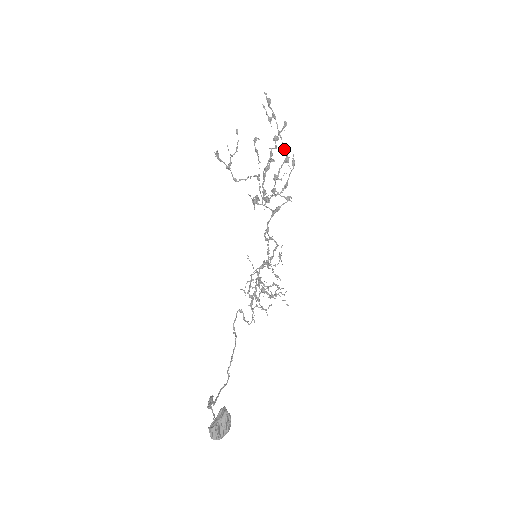
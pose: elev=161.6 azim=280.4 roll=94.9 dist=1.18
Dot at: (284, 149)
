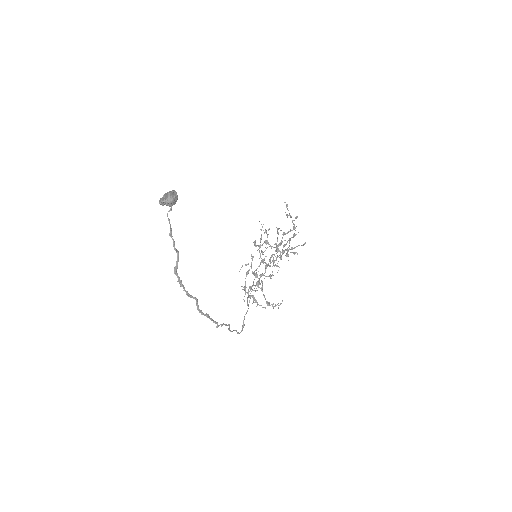
Dot at: occluded
